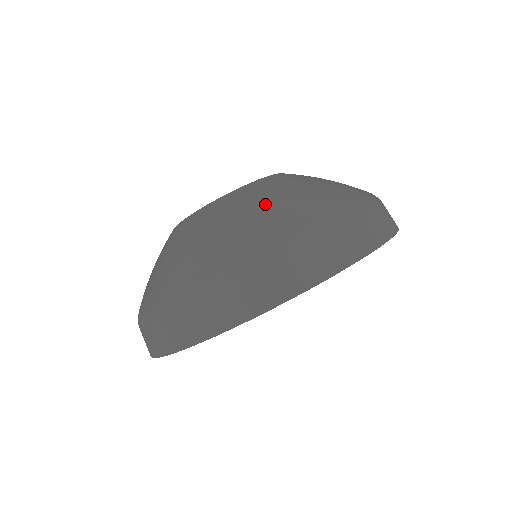
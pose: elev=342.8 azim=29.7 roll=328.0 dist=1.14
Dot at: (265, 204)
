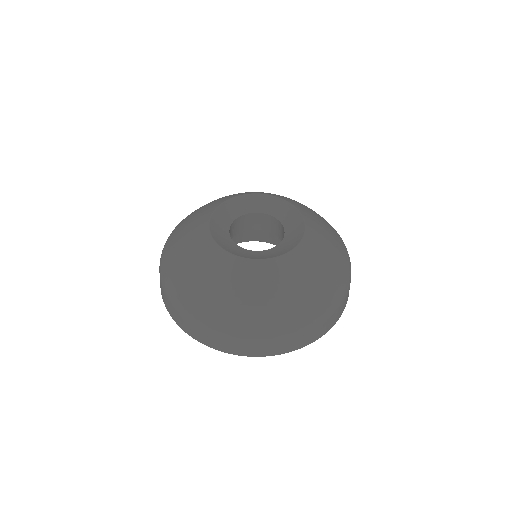
Dot at: (214, 287)
